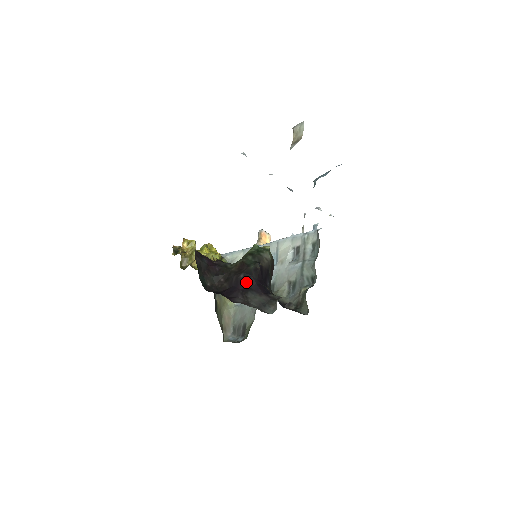
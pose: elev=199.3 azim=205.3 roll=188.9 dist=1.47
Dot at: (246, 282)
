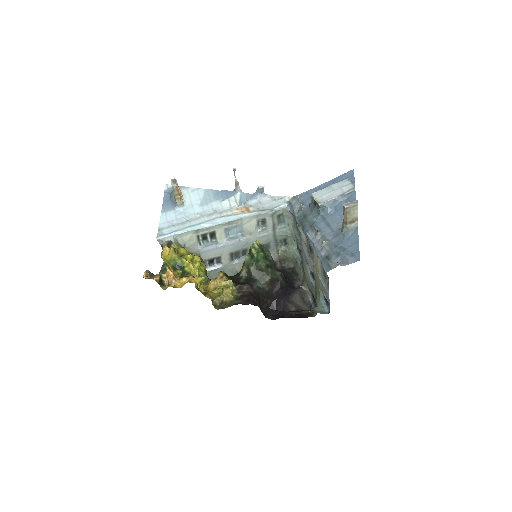
Dot at: (285, 292)
